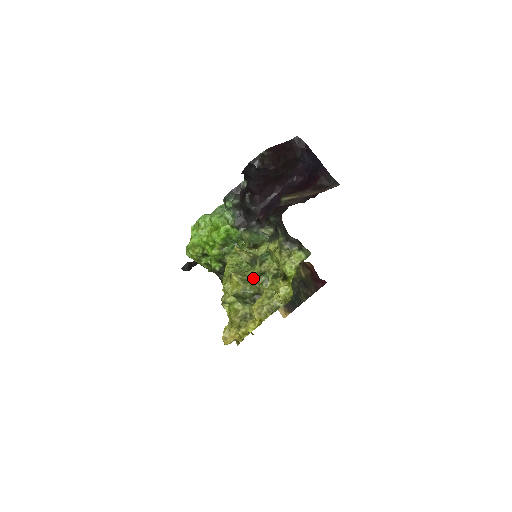
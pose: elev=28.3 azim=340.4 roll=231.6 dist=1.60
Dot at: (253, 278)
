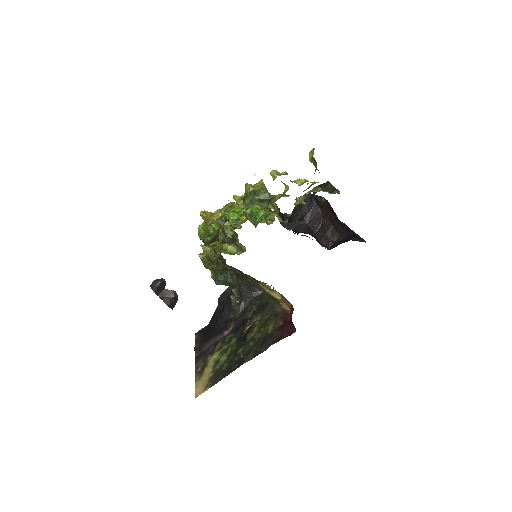
Dot at: (273, 196)
